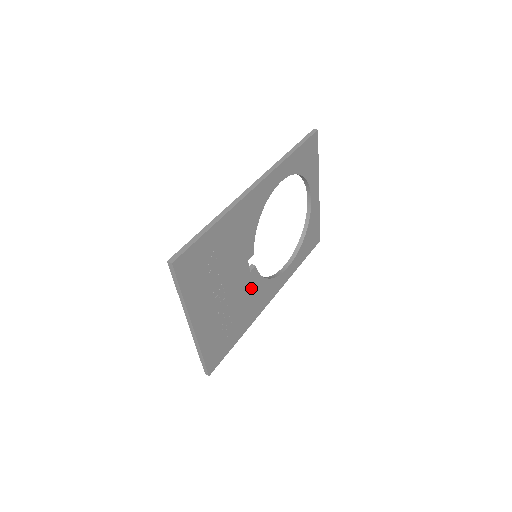
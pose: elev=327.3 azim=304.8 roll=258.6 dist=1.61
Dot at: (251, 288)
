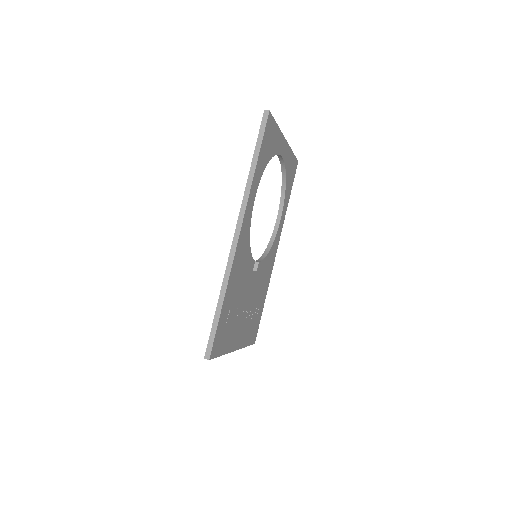
Dot at: (261, 274)
